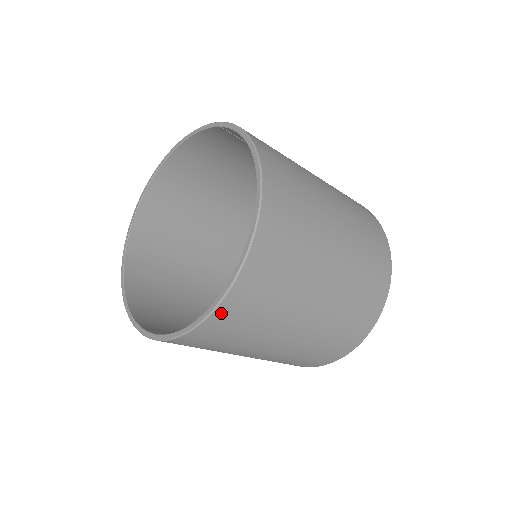
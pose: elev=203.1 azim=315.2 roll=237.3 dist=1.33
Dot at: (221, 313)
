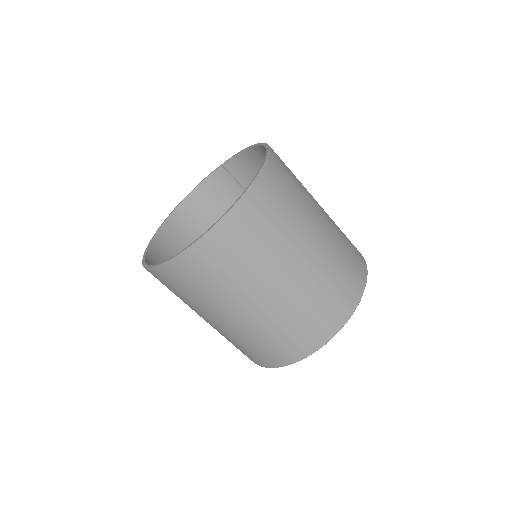
Dot at: (257, 190)
